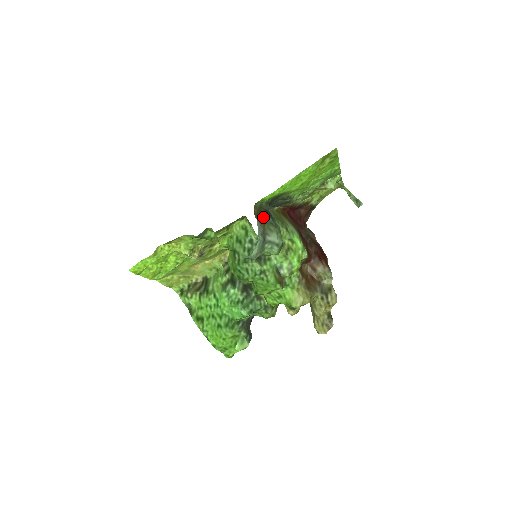
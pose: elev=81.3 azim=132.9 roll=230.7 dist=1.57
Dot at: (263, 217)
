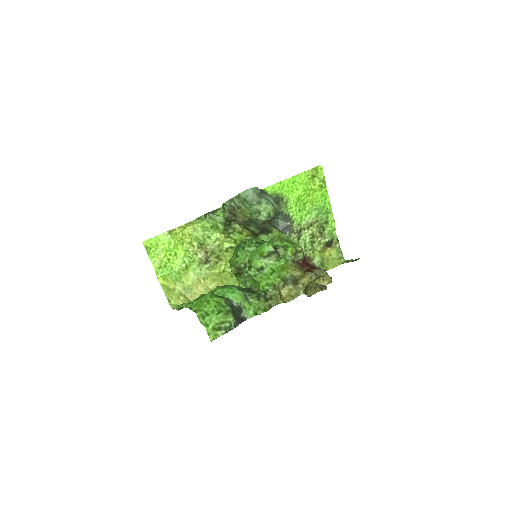
Dot at: occluded
